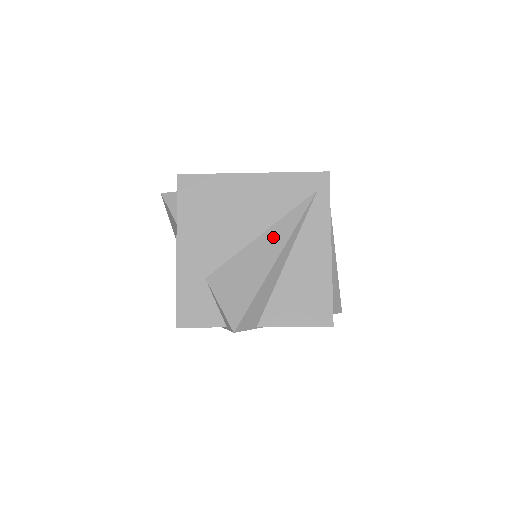
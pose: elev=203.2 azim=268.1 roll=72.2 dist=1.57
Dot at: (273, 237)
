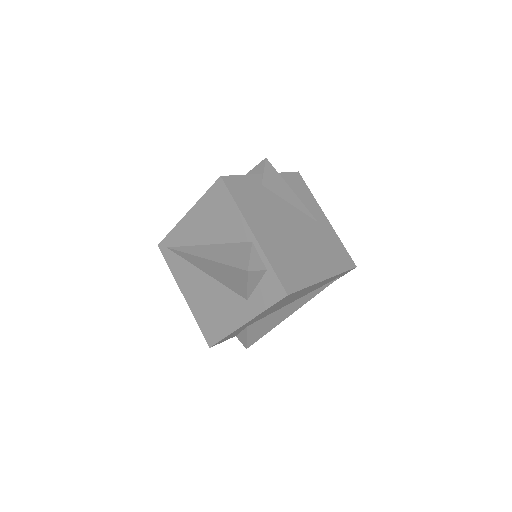
Dot at: (300, 302)
